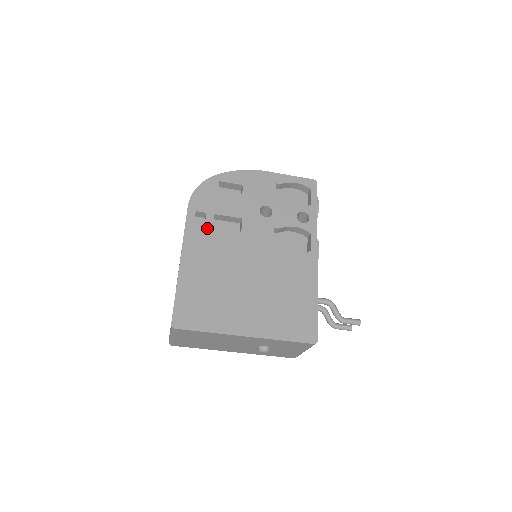
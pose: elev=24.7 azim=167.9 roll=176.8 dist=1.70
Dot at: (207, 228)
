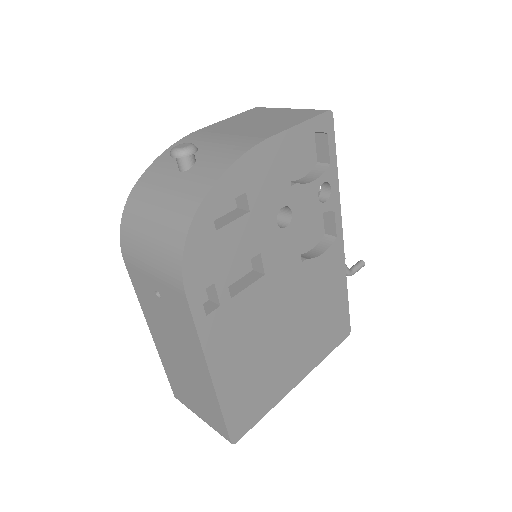
Dot at: (224, 305)
